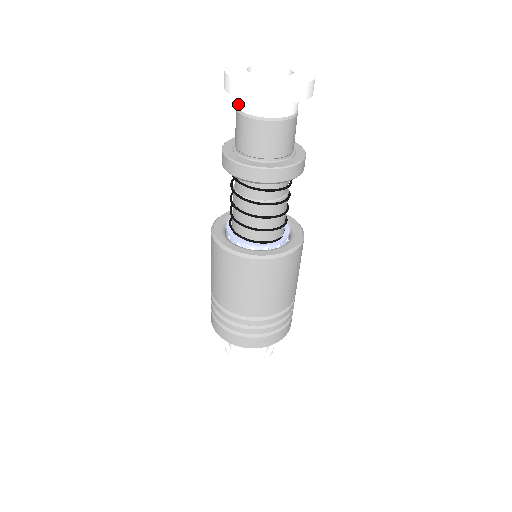
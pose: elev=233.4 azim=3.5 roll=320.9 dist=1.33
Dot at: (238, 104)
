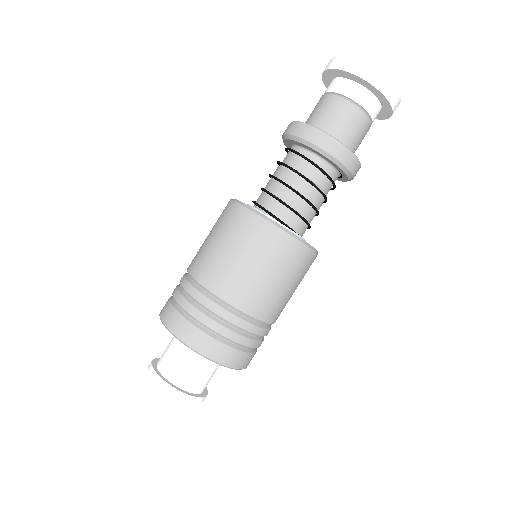
Dot at: (329, 88)
